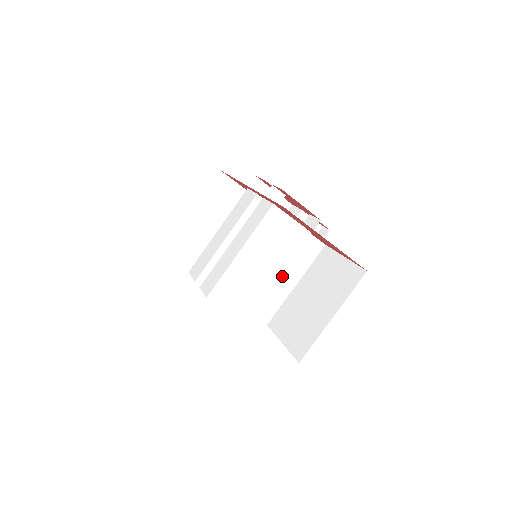
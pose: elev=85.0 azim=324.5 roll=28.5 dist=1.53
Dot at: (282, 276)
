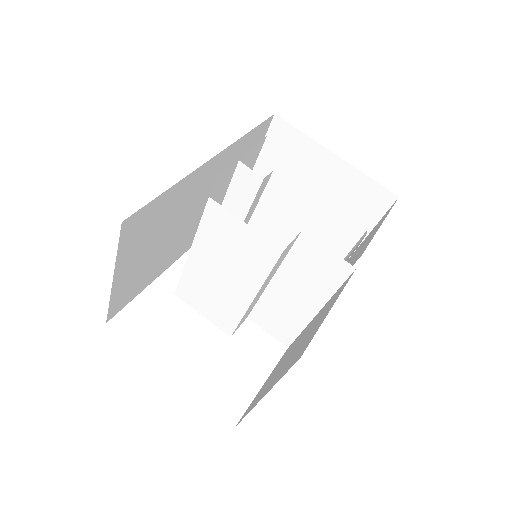
Dot at: (292, 294)
